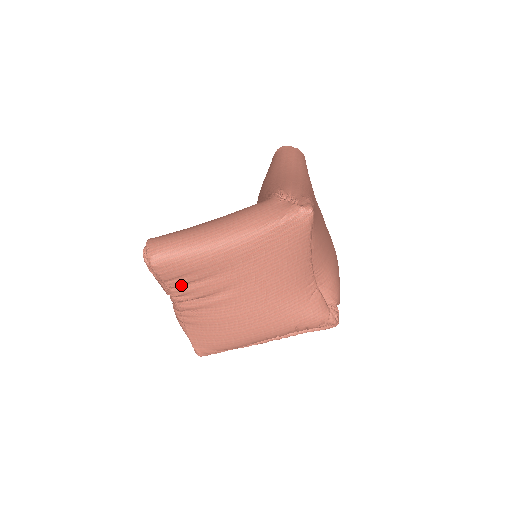
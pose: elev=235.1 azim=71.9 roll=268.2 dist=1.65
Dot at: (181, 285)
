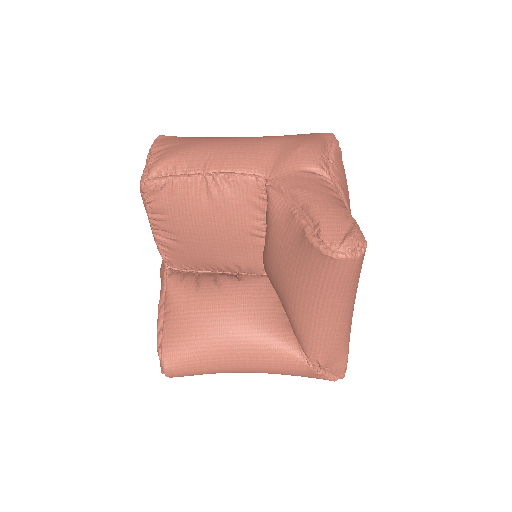
Dot at: occluded
